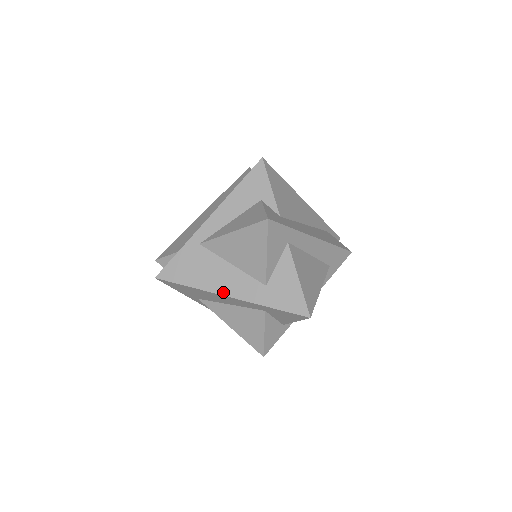
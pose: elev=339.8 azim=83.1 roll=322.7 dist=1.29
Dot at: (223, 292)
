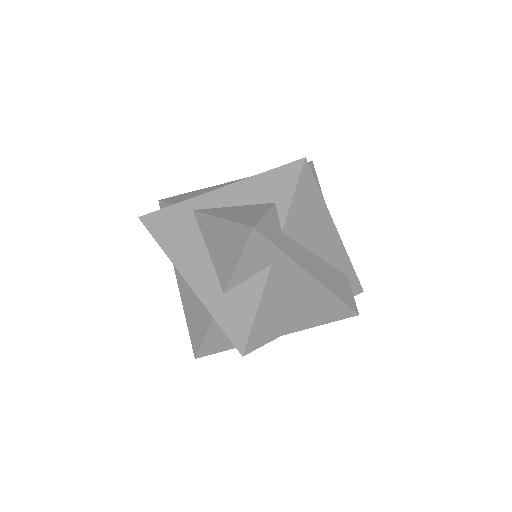
Dot at: (184, 272)
